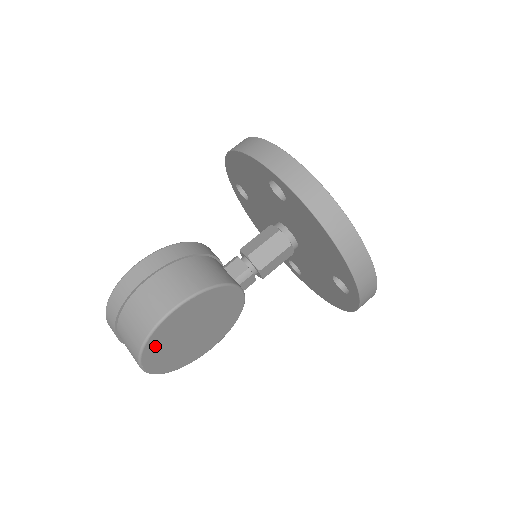
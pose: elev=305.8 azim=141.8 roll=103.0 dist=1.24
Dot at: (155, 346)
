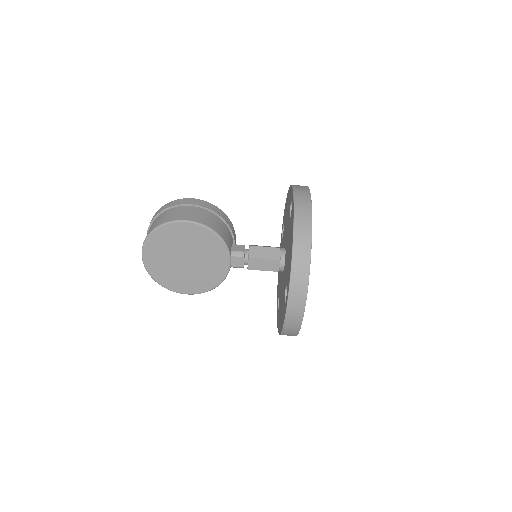
Dot at: (159, 239)
